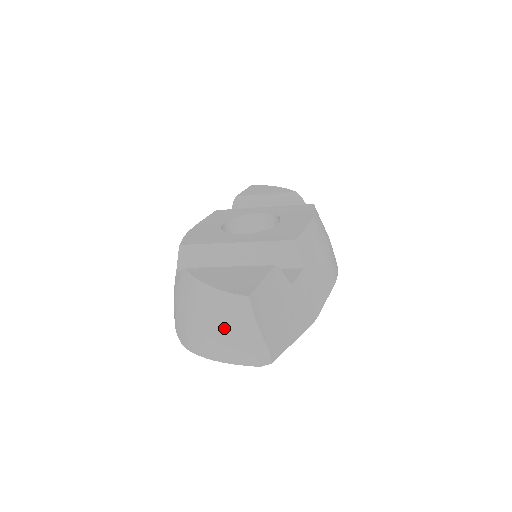
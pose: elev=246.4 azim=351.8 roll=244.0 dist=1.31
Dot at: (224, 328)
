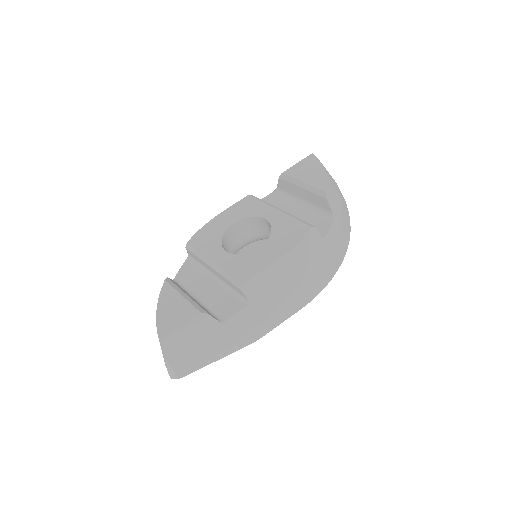
Dot at: occluded
